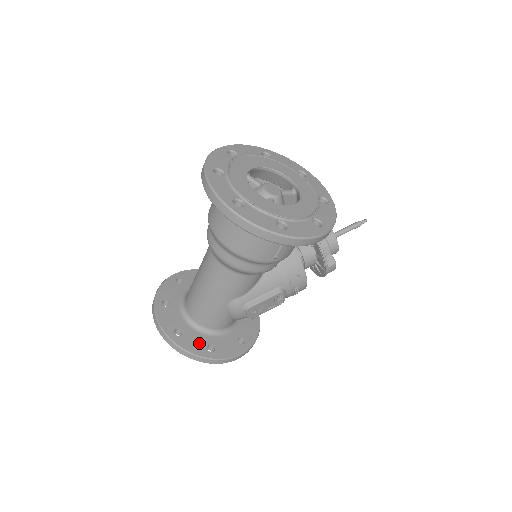
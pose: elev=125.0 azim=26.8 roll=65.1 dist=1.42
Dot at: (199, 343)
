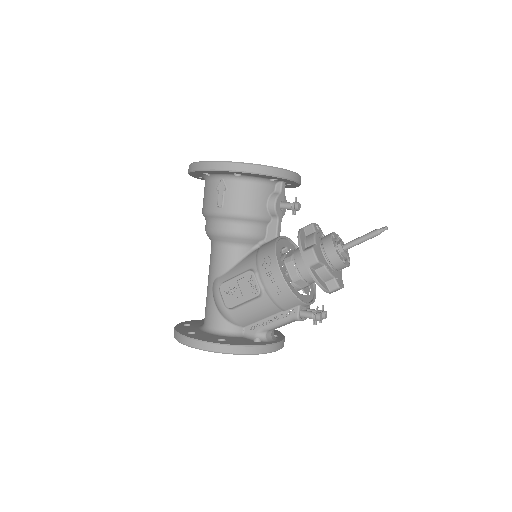
Dot at: (189, 330)
